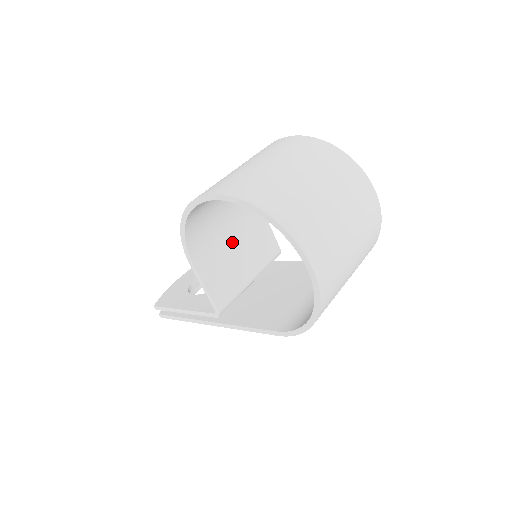
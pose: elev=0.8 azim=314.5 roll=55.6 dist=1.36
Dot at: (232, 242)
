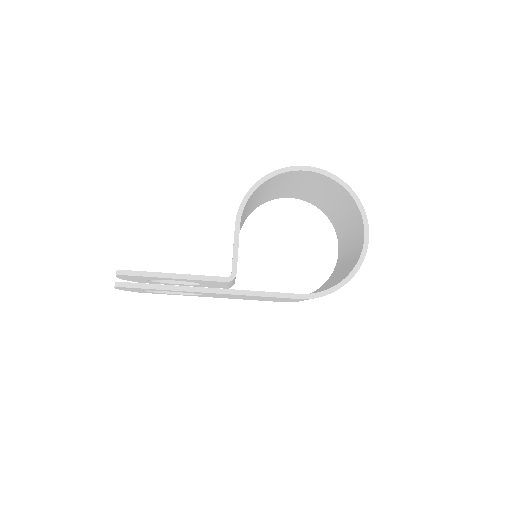
Dot at: occluded
